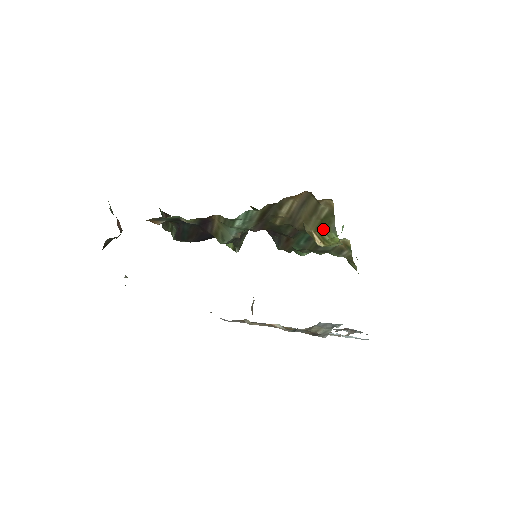
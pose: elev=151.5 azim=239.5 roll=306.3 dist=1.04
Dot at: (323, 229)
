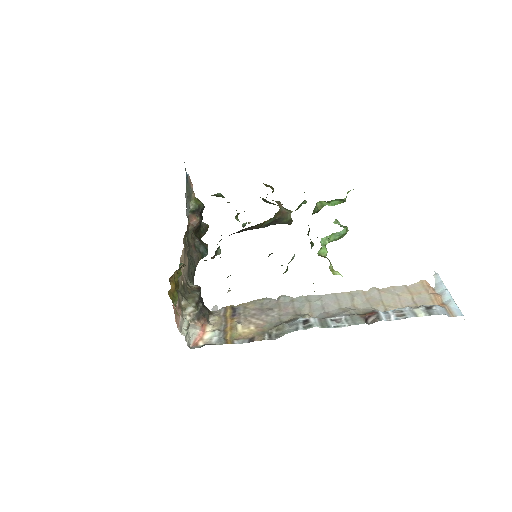
Dot at: occluded
